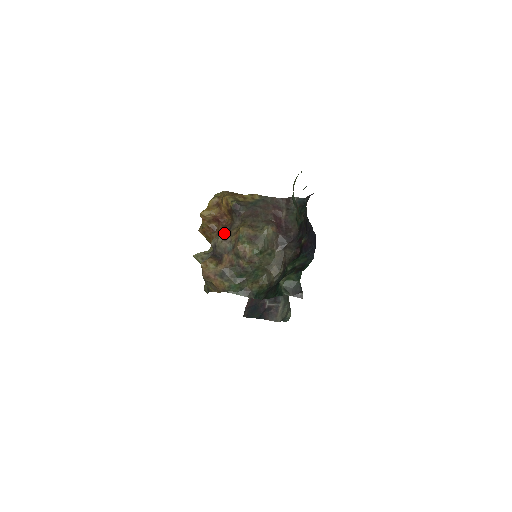
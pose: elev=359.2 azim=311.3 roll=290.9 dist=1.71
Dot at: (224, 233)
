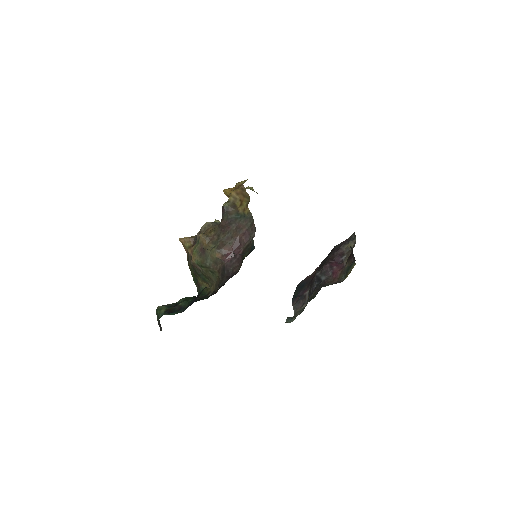
Dot at: (205, 226)
